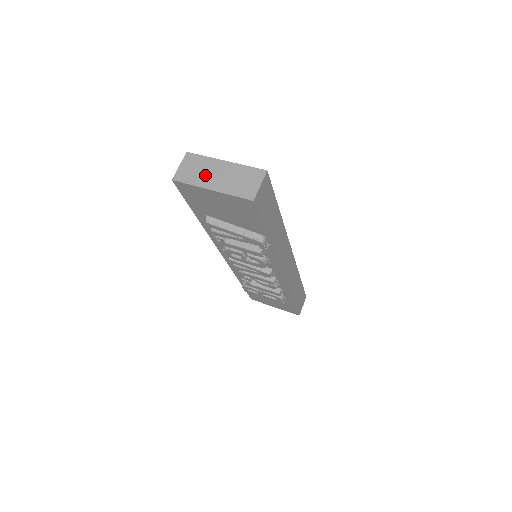
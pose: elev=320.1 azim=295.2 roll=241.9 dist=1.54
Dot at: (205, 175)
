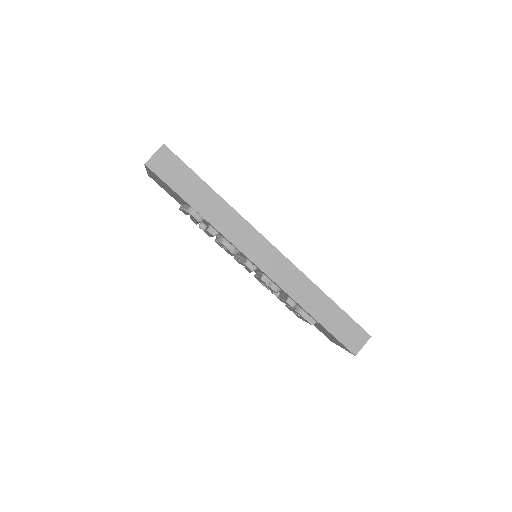
Dot at: occluded
